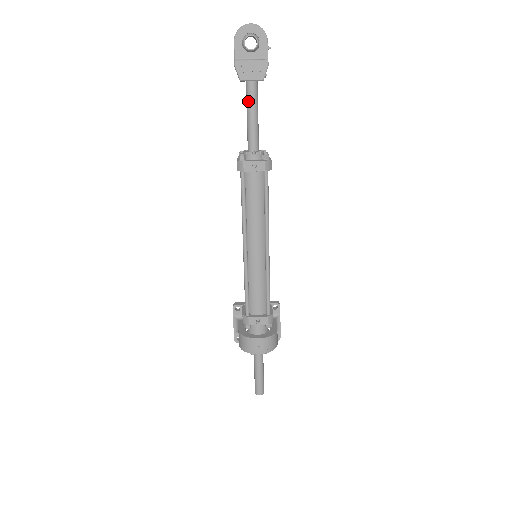
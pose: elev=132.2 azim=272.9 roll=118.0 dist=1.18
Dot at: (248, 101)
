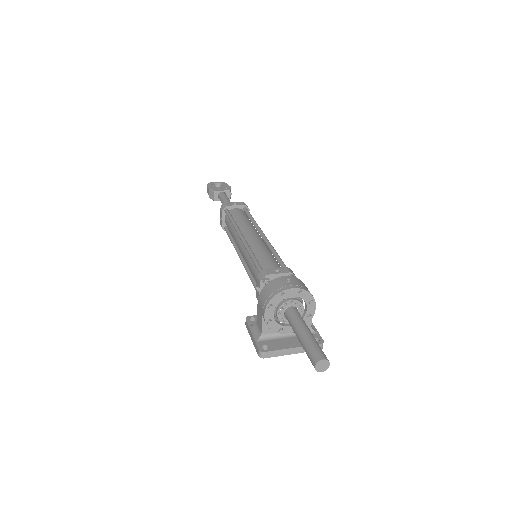
Dot at: (222, 198)
